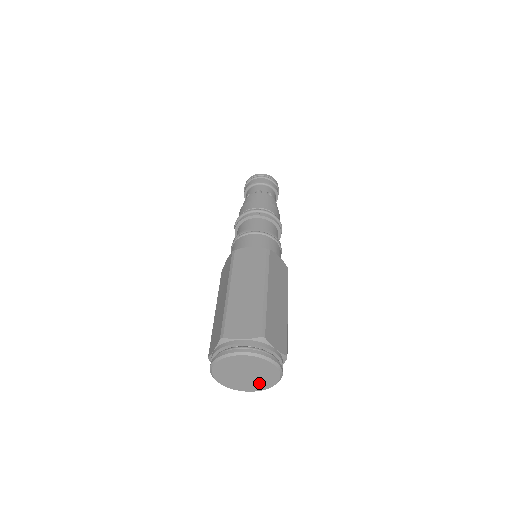
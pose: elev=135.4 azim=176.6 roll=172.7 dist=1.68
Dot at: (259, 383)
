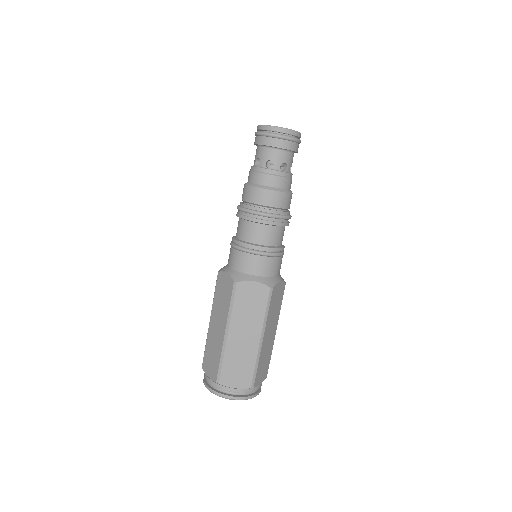
Dot at: occluded
